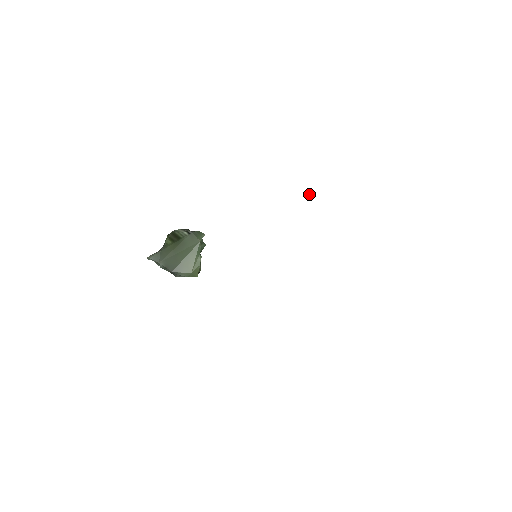
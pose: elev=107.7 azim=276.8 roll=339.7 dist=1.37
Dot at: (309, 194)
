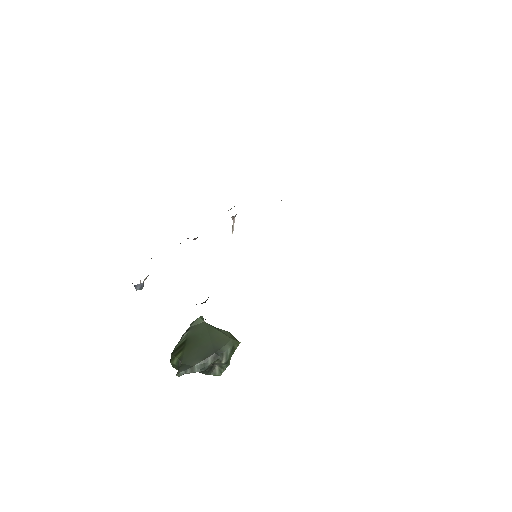
Dot at: (232, 231)
